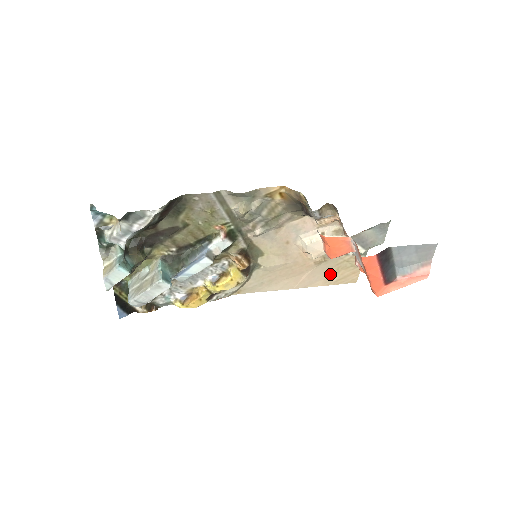
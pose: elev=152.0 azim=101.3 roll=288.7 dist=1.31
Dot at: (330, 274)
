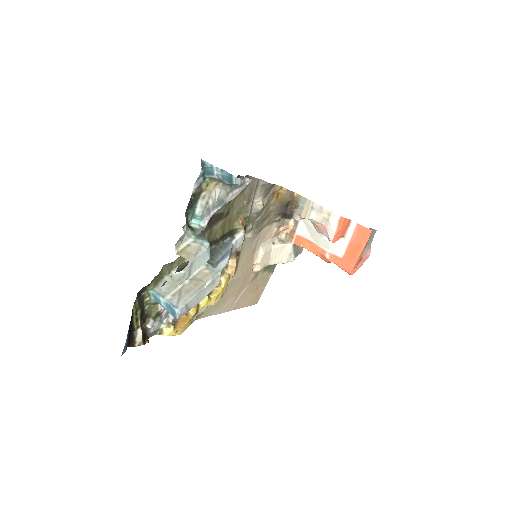
Dot at: (251, 293)
